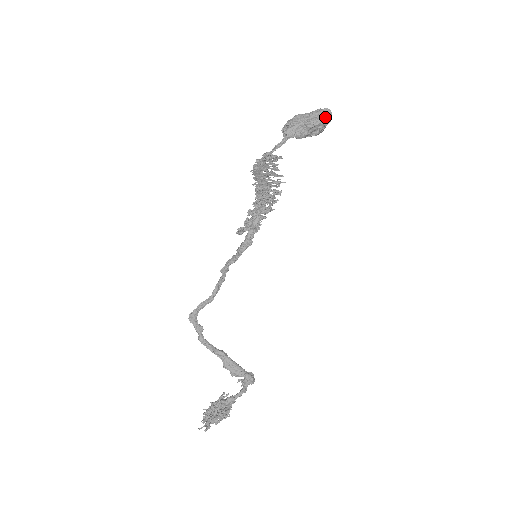
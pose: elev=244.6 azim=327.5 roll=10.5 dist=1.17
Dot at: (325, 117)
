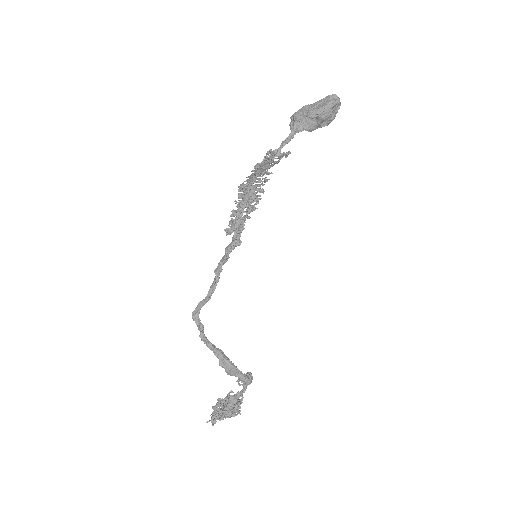
Dot at: (328, 104)
